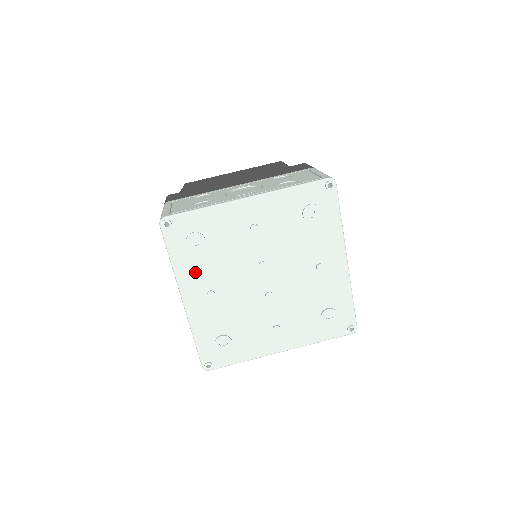
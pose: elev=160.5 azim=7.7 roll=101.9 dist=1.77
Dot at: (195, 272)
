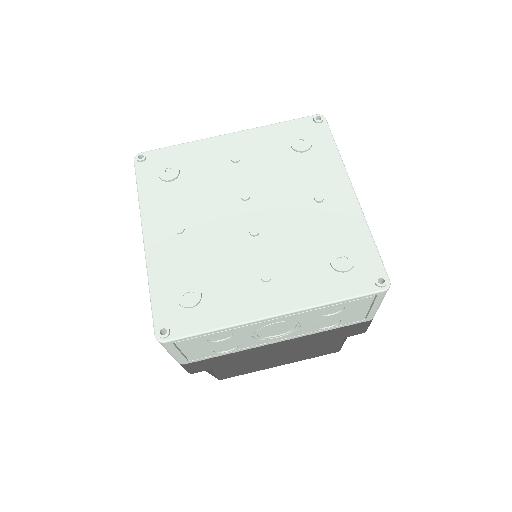
Dot at: (164, 205)
